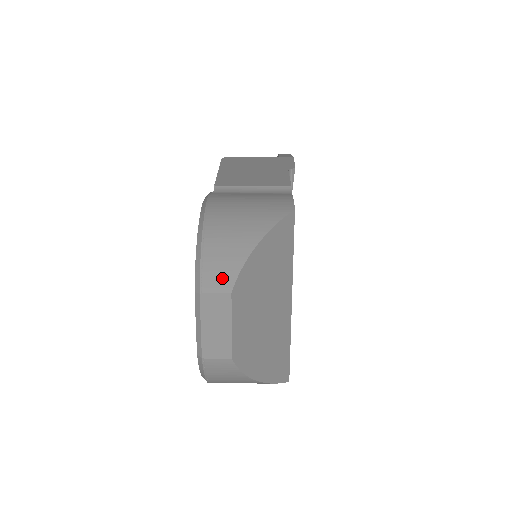
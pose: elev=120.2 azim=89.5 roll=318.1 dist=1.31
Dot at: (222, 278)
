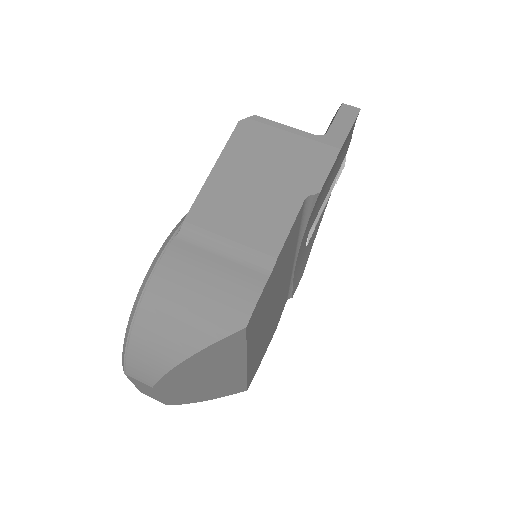
Dot at: (144, 374)
